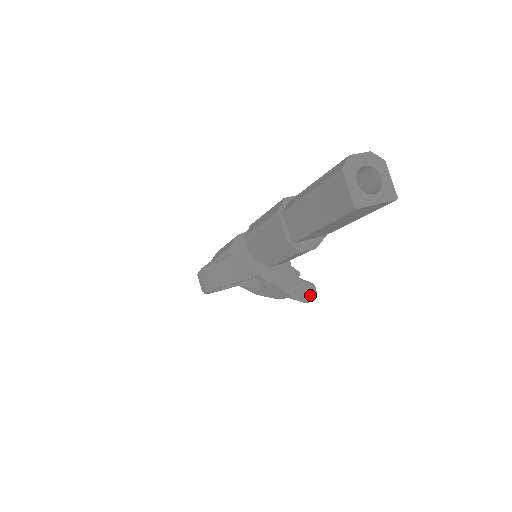
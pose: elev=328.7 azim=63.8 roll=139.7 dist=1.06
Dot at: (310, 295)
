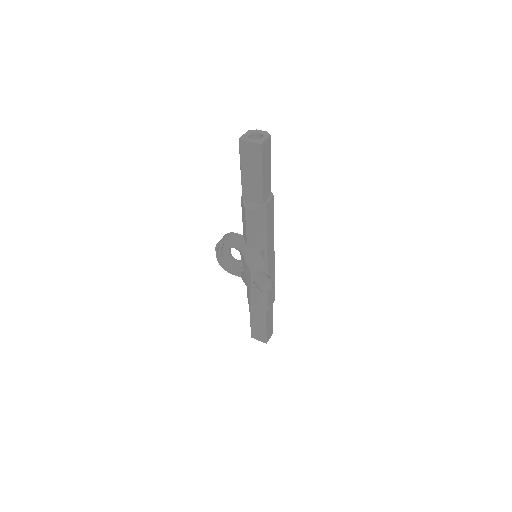
Dot at: (263, 281)
